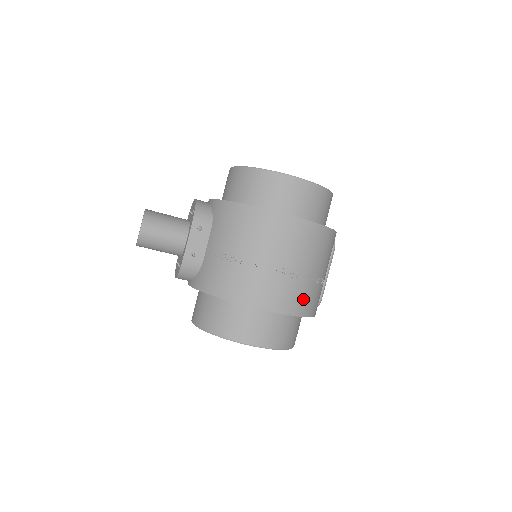
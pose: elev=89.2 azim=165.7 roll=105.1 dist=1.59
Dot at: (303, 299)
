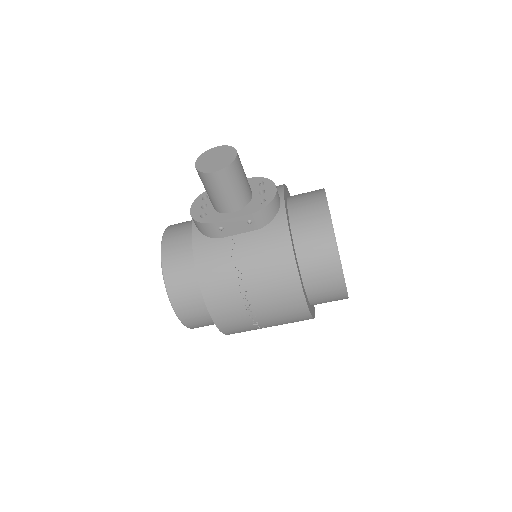
Dot at: (241, 331)
